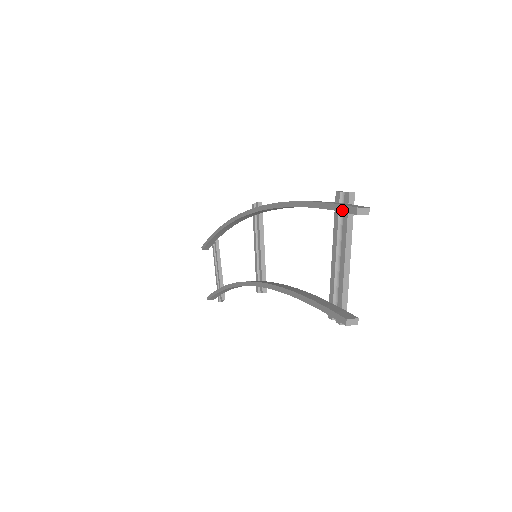
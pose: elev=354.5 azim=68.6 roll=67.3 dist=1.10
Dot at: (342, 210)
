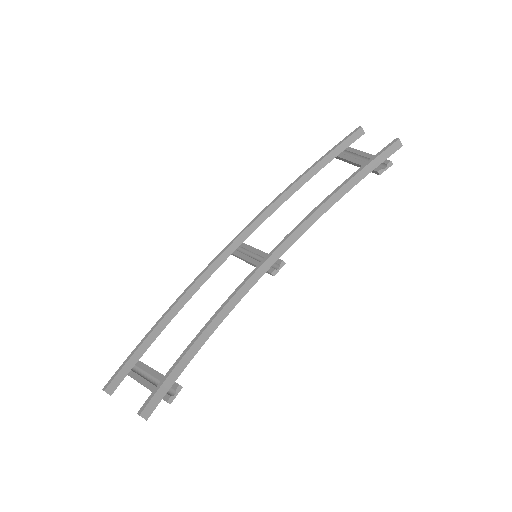
Dot at: (349, 135)
